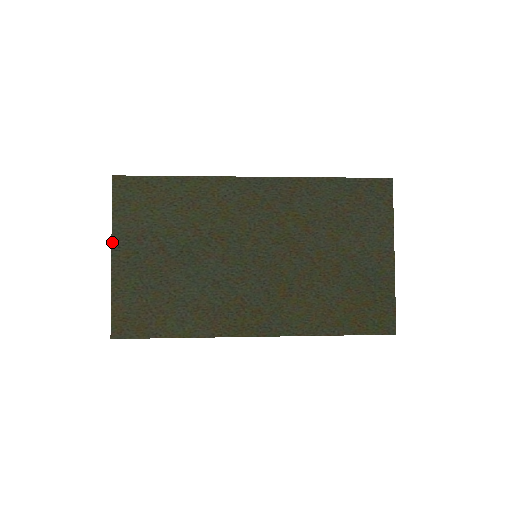
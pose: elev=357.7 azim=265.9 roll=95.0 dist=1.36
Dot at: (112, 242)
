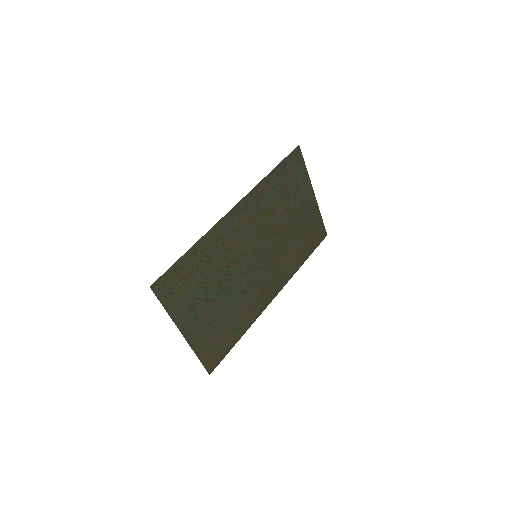
Dot at: (177, 327)
